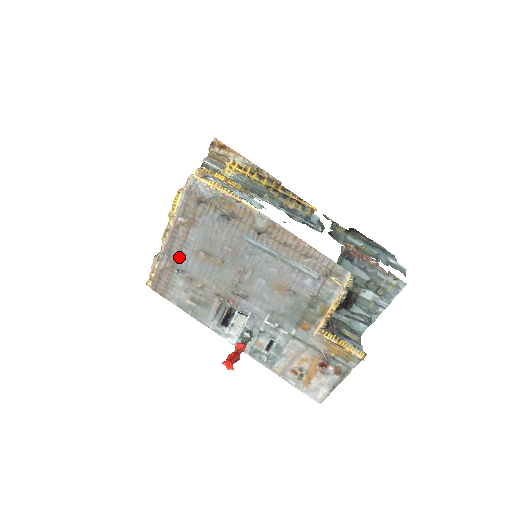
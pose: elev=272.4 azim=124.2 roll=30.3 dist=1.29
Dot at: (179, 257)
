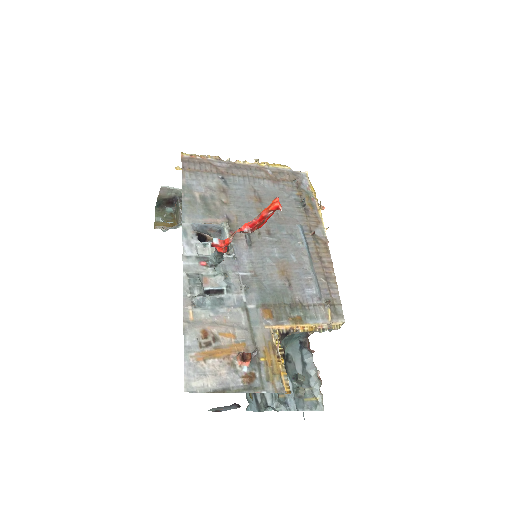
Dot at: (236, 176)
